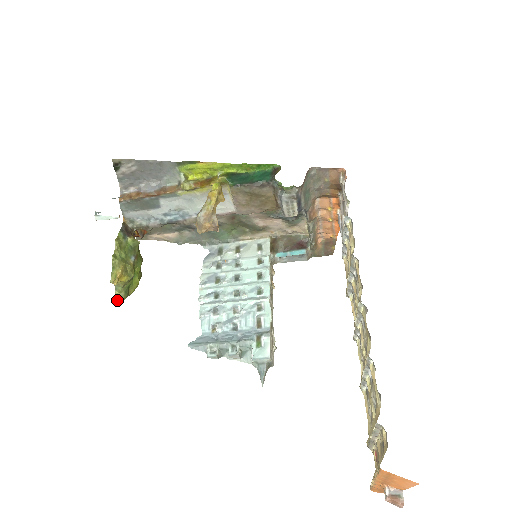
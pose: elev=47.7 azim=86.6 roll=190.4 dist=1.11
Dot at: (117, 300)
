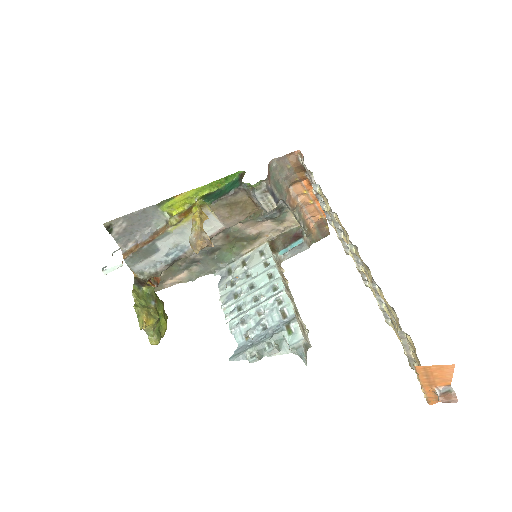
Dot at: (153, 344)
